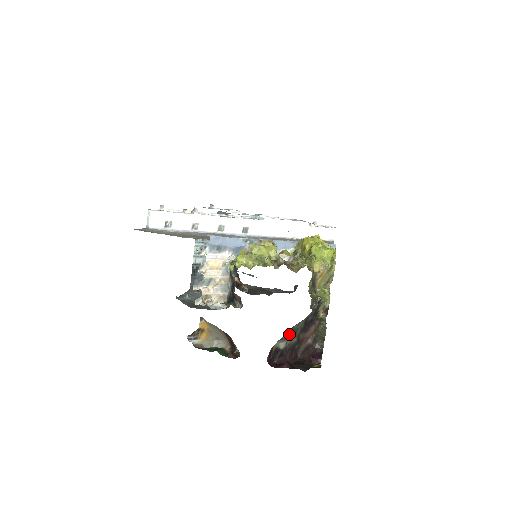
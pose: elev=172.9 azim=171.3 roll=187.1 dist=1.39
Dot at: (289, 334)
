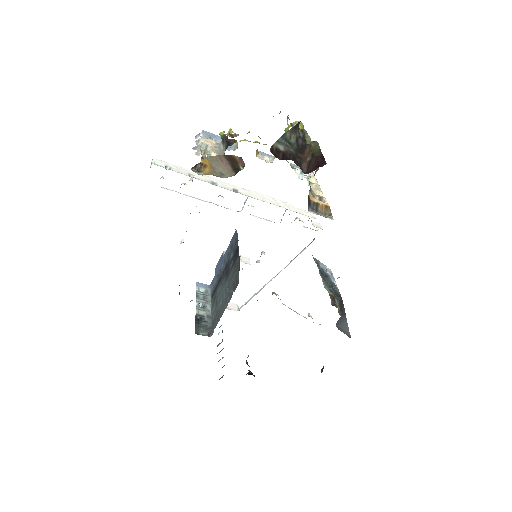
Dot at: (284, 141)
